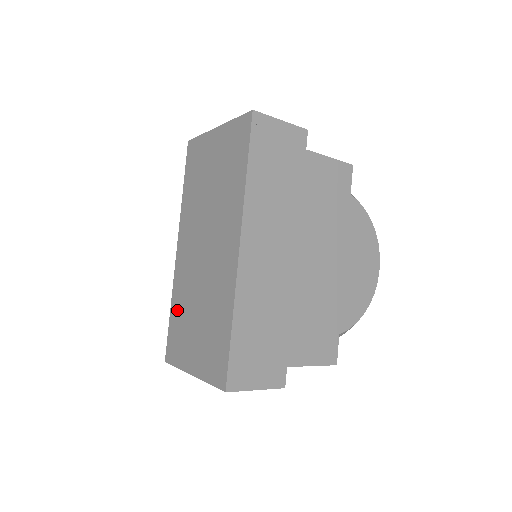
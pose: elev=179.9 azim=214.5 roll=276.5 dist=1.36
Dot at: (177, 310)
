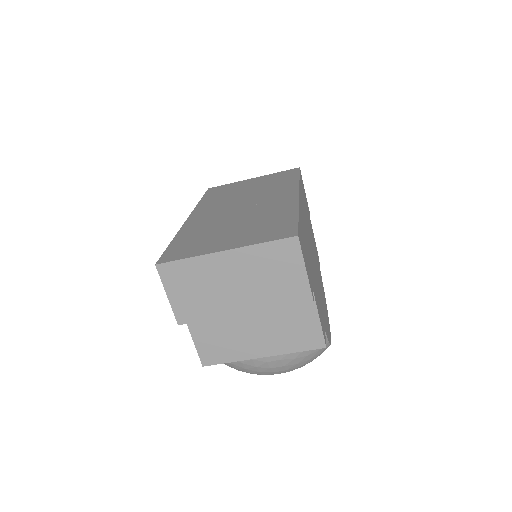
Dot at: (189, 236)
